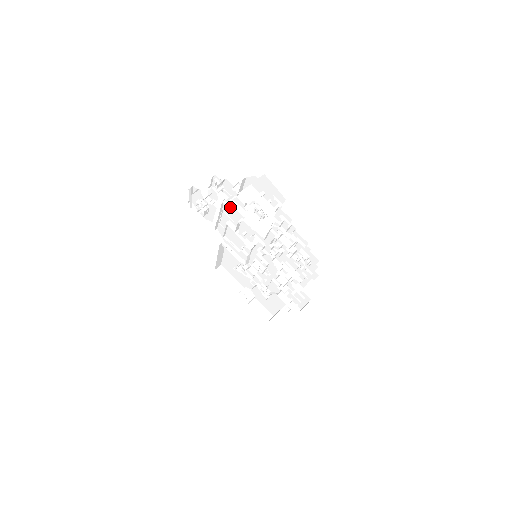
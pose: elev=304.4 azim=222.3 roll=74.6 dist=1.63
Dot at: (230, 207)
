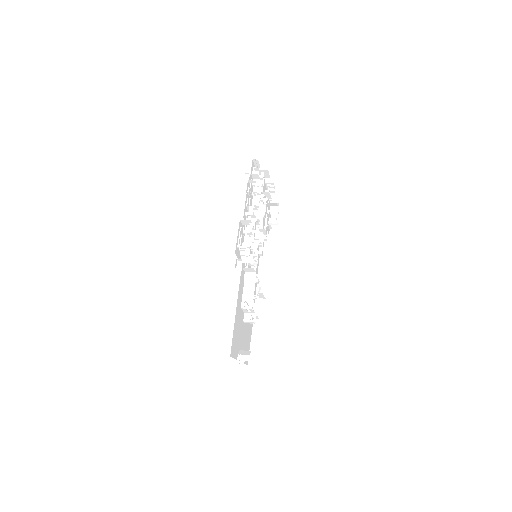
Dot at: occluded
